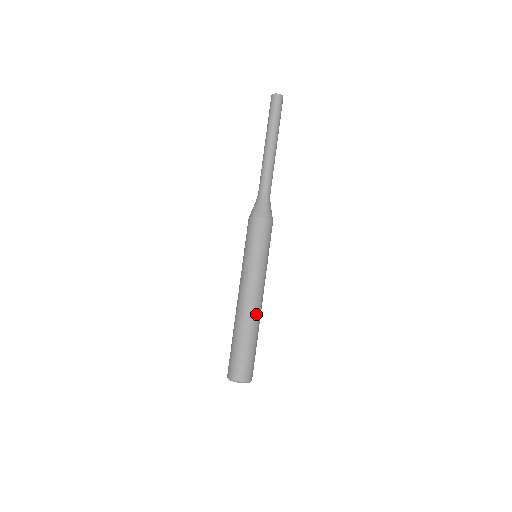
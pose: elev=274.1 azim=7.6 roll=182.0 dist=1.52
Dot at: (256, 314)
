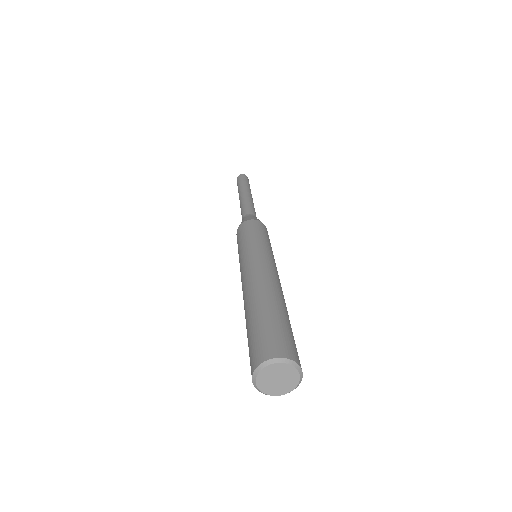
Dot at: (282, 292)
